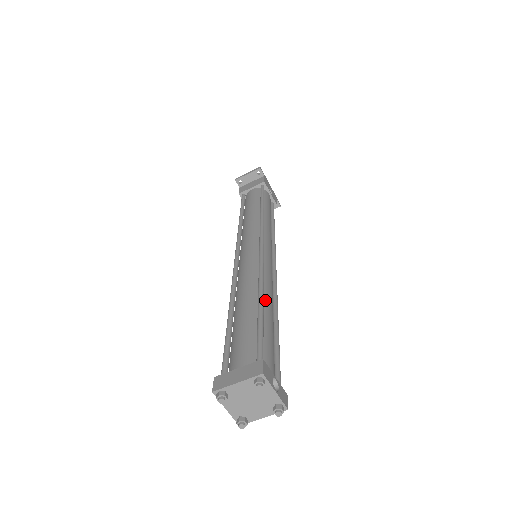
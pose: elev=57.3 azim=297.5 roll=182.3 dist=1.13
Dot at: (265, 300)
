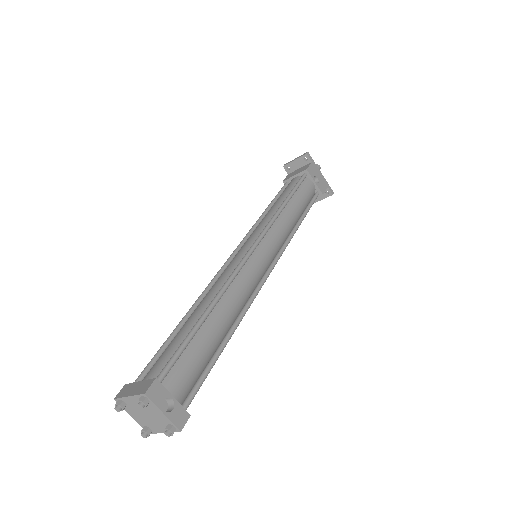
Dot at: (218, 310)
